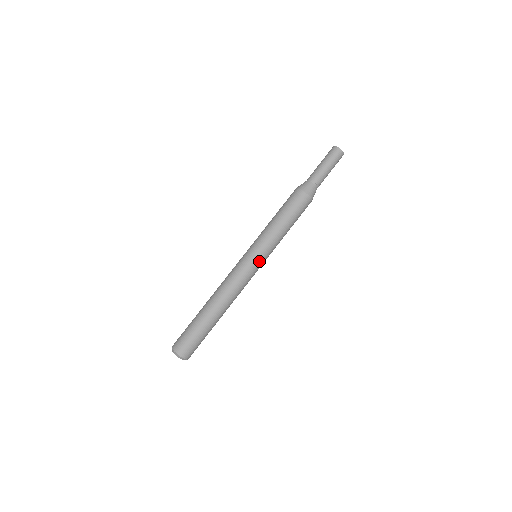
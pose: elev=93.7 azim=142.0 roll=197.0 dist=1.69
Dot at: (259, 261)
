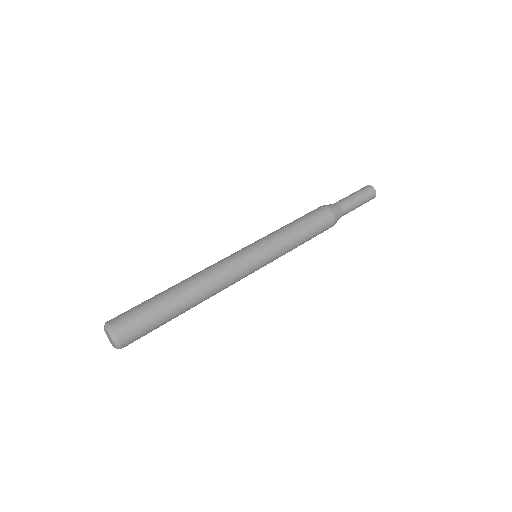
Dot at: (251, 247)
